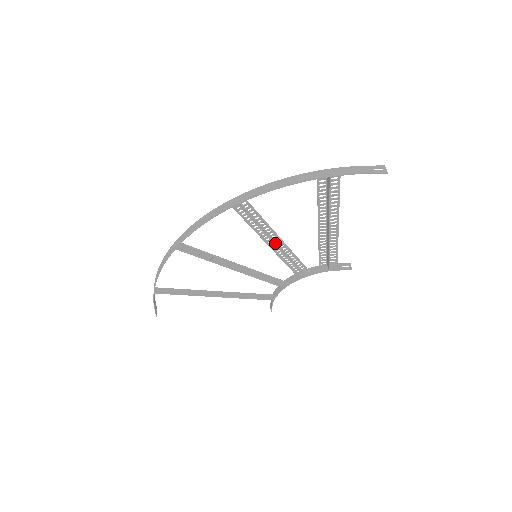
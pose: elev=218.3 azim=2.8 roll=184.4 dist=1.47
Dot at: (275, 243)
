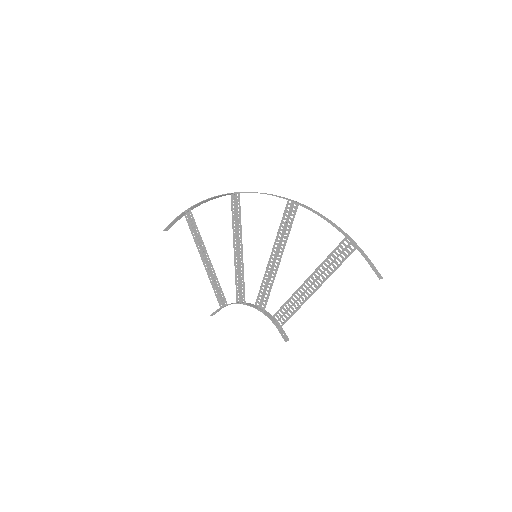
Dot at: (276, 257)
